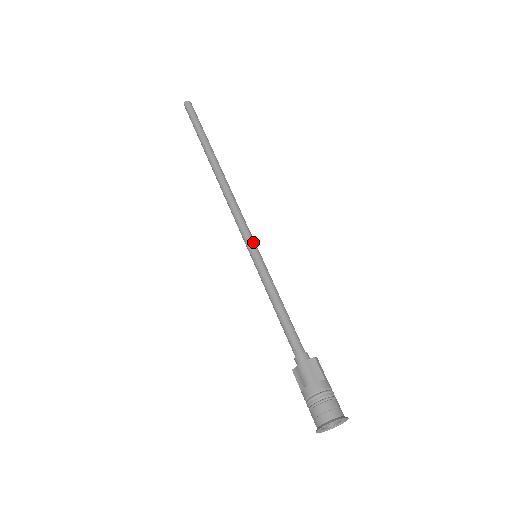
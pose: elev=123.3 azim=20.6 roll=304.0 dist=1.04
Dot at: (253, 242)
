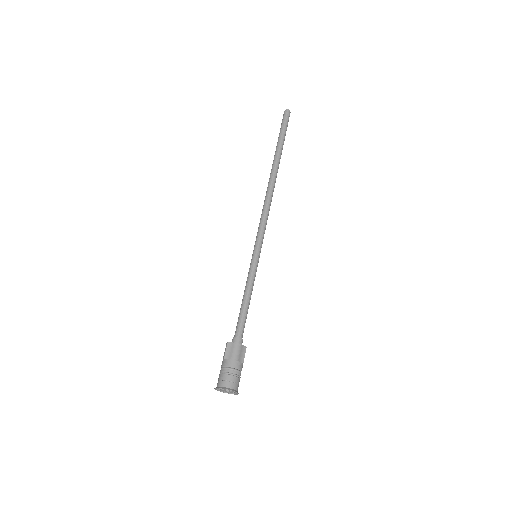
Dot at: occluded
